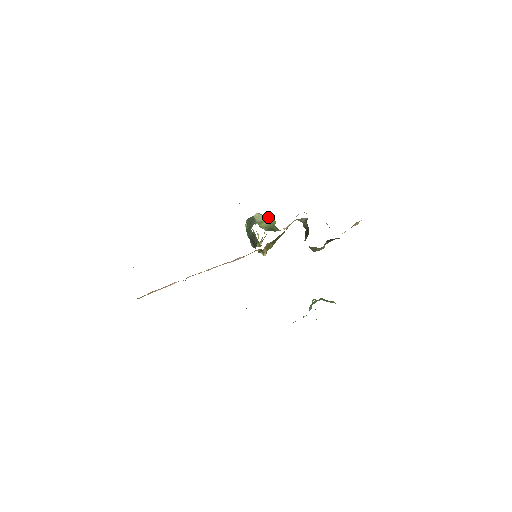
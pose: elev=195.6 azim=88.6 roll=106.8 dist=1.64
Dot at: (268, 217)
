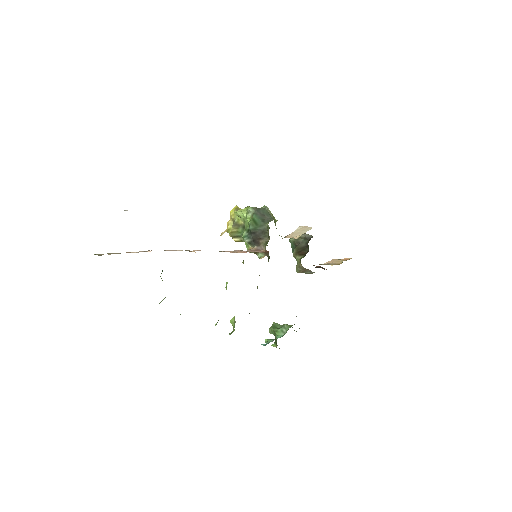
Dot at: occluded
